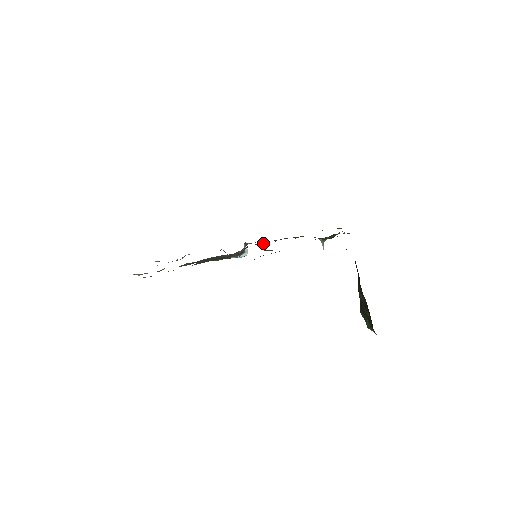
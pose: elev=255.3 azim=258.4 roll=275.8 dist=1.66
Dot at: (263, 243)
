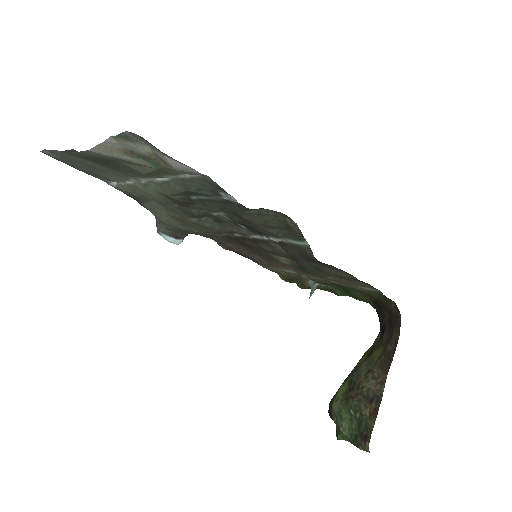
Dot at: (224, 242)
